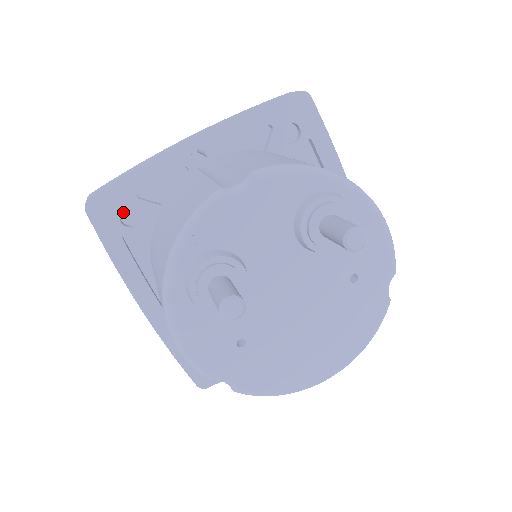
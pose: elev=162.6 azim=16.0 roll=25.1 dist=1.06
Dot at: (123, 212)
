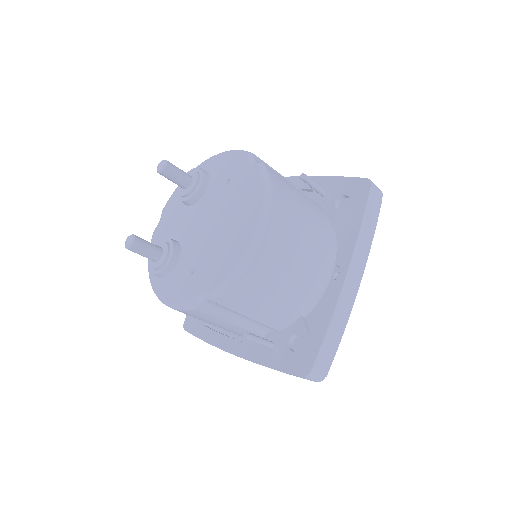
Dot at: occluded
